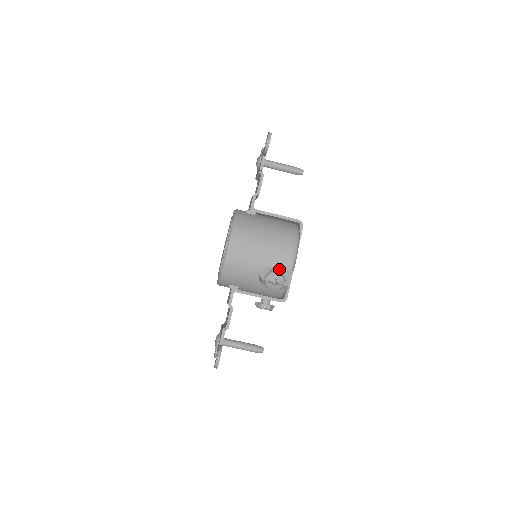
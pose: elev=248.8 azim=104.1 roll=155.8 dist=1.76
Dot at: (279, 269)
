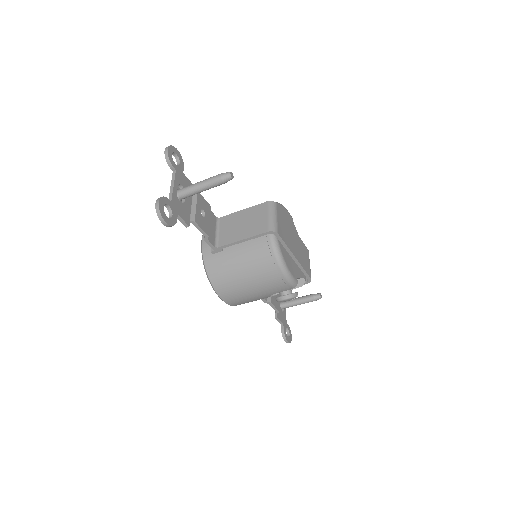
Dot at: occluded
